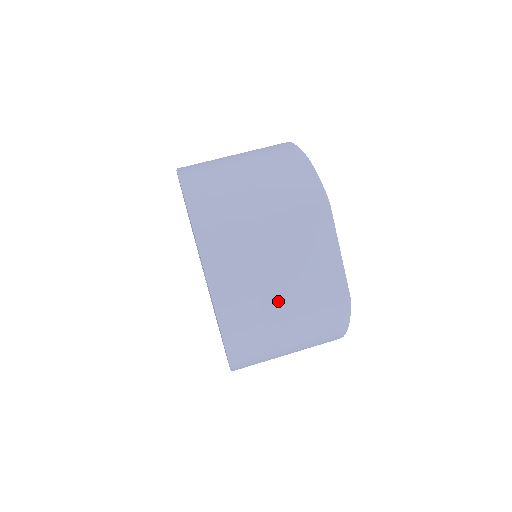
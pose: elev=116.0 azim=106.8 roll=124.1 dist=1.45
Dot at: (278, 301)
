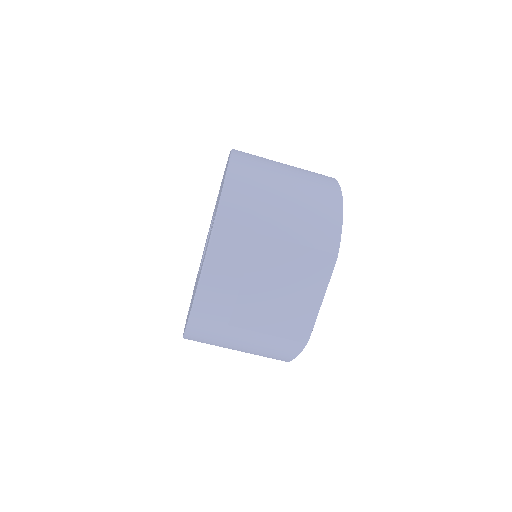
Dot at: (250, 311)
